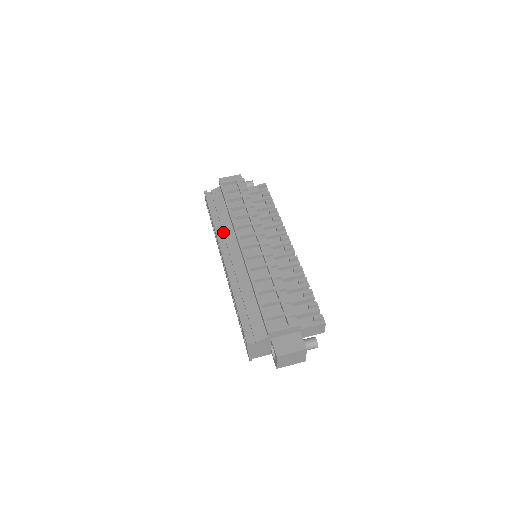
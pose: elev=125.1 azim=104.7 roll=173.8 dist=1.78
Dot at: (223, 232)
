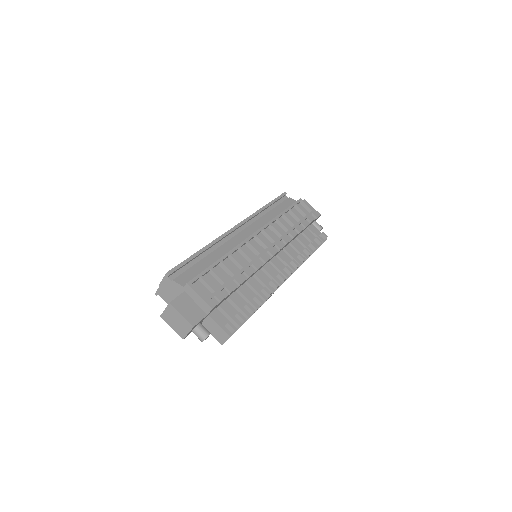
Dot at: (259, 219)
